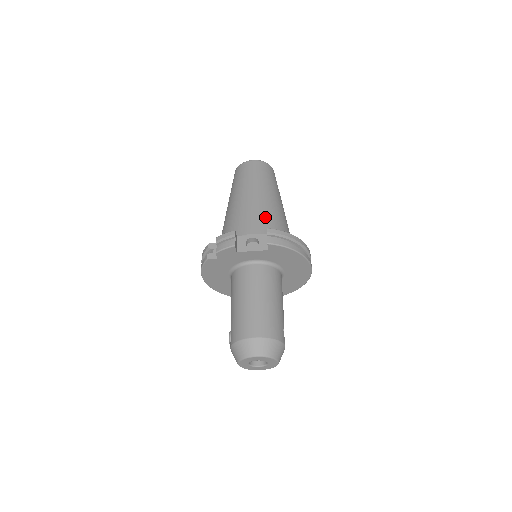
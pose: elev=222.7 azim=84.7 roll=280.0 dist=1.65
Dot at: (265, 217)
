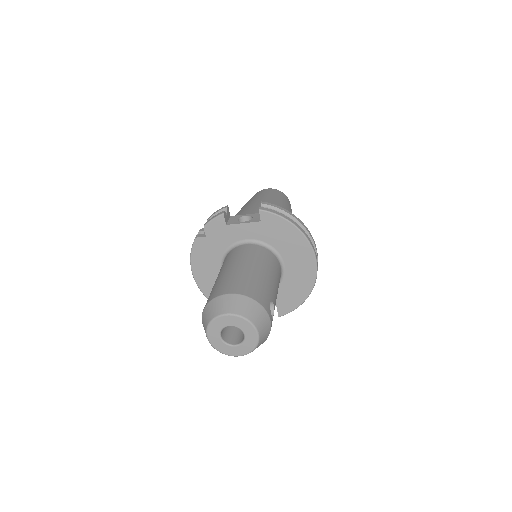
Dot at: occluded
